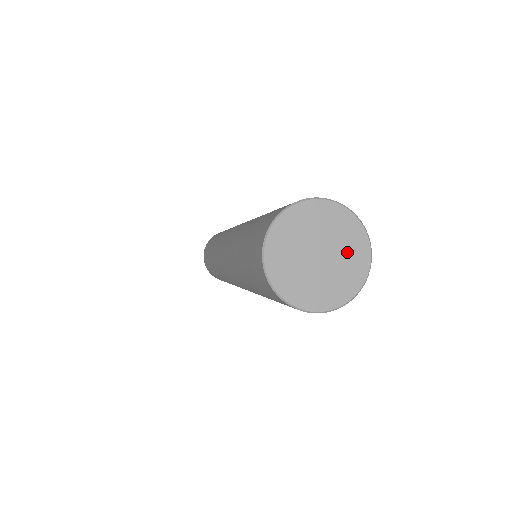
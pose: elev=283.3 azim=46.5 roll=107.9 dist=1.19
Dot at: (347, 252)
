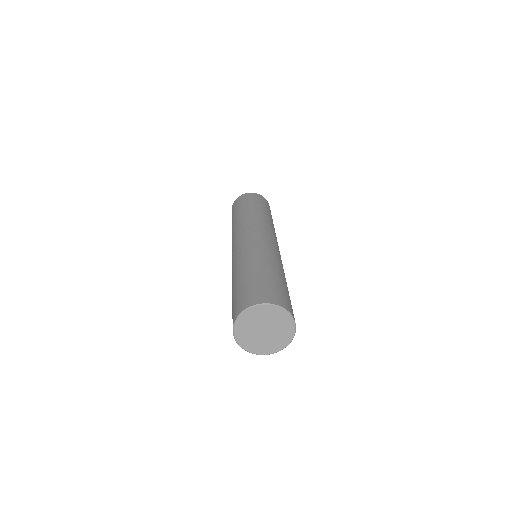
Dot at: (281, 330)
